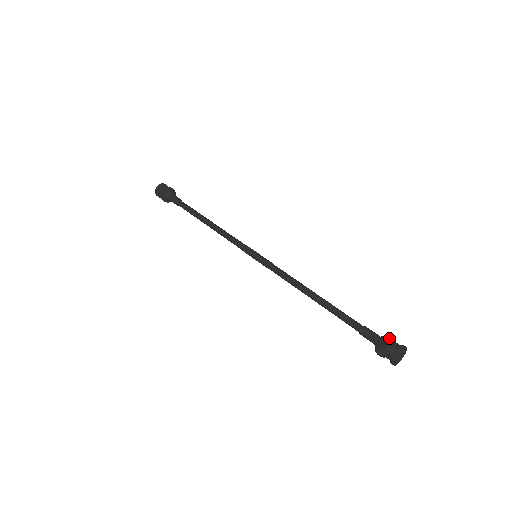
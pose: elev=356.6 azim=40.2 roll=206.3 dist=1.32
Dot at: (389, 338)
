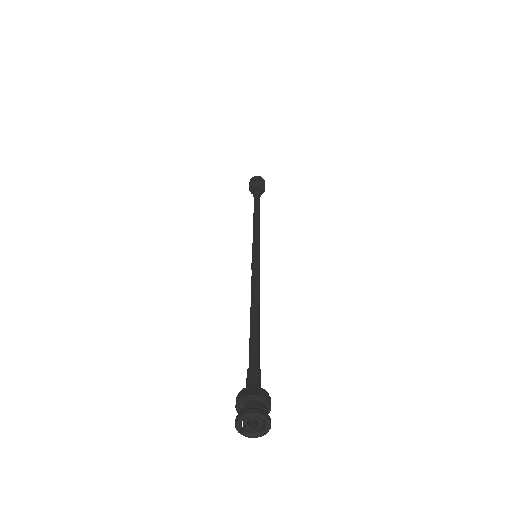
Dot at: (248, 392)
